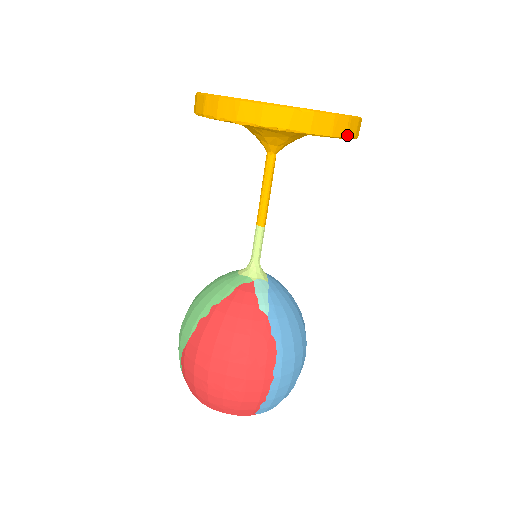
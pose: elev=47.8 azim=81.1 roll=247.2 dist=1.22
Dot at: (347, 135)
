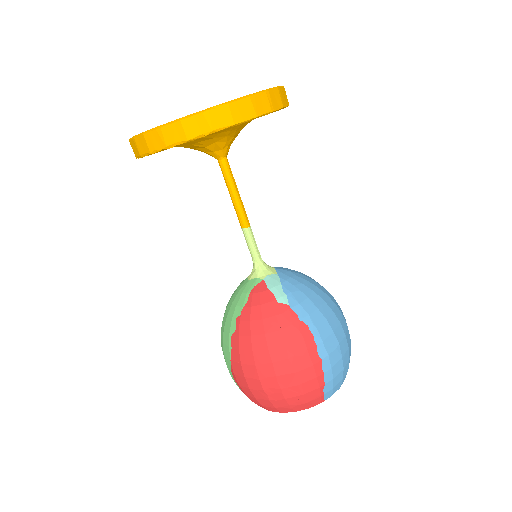
Dot at: (272, 108)
